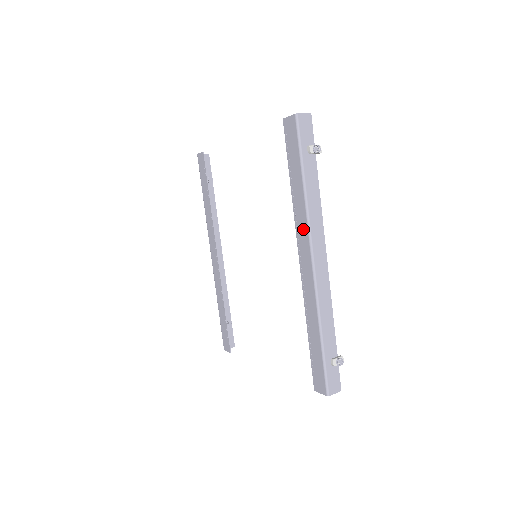
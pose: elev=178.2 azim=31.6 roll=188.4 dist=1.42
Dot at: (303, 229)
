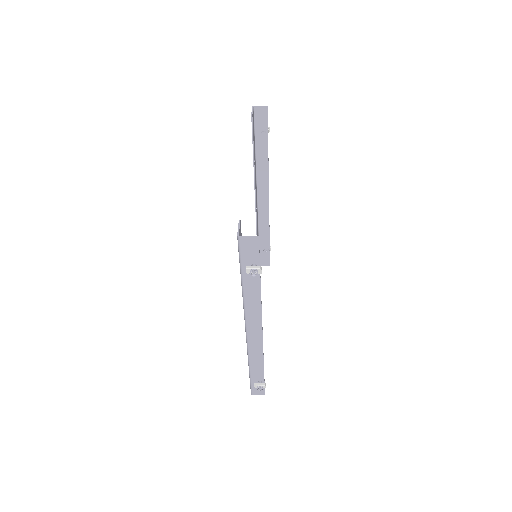
Dot at: occluded
